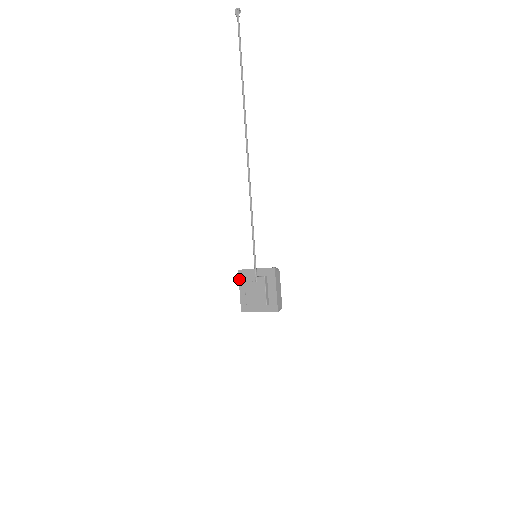
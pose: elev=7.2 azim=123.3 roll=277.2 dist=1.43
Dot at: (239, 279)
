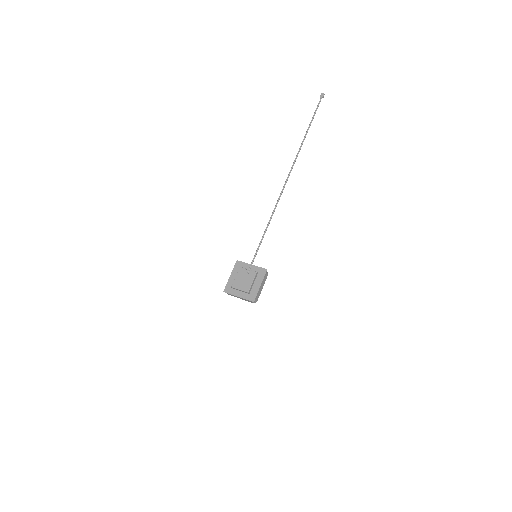
Dot at: (234, 267)
